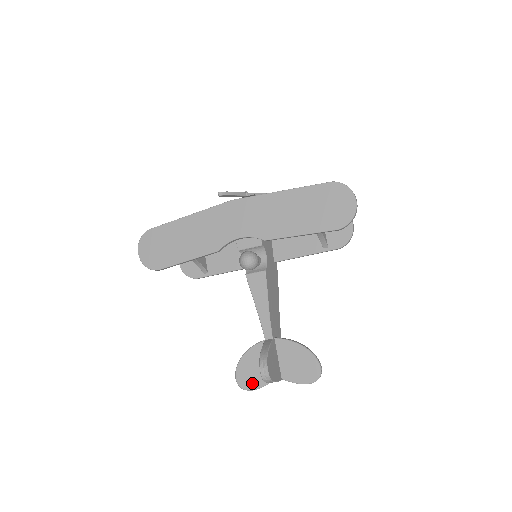
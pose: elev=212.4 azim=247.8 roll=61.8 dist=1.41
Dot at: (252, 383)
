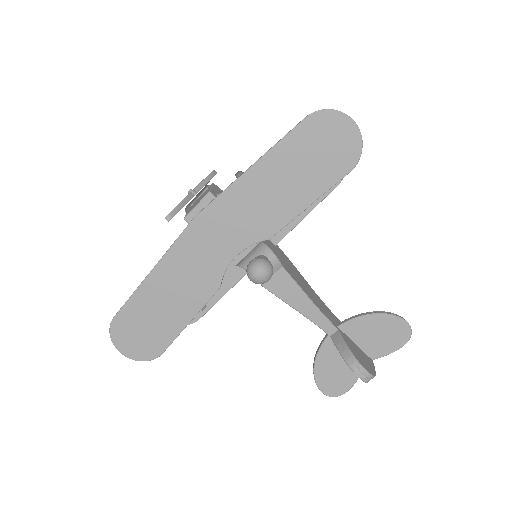
Dot at: (343, 385)
